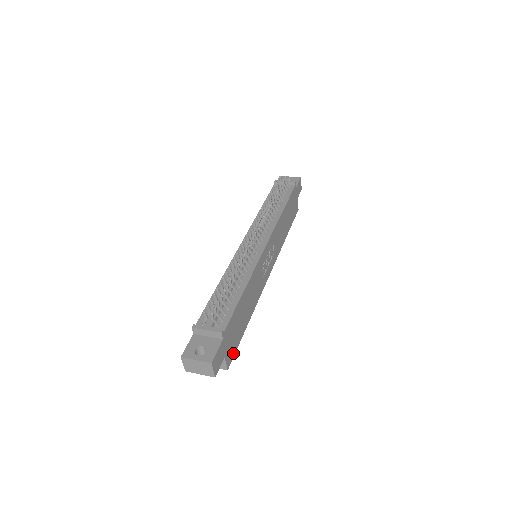
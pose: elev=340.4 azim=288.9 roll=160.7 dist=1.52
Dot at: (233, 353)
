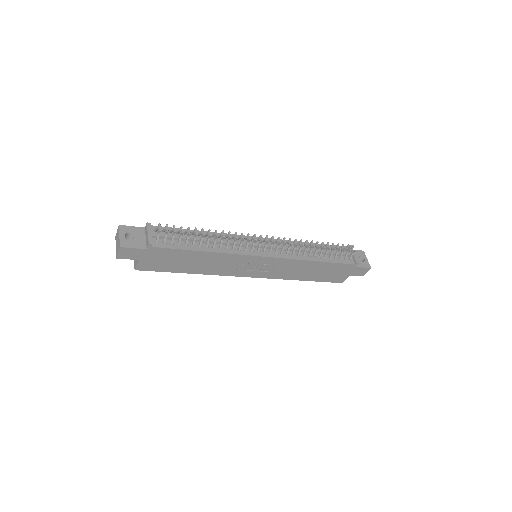
Dot at: (152, 269)
